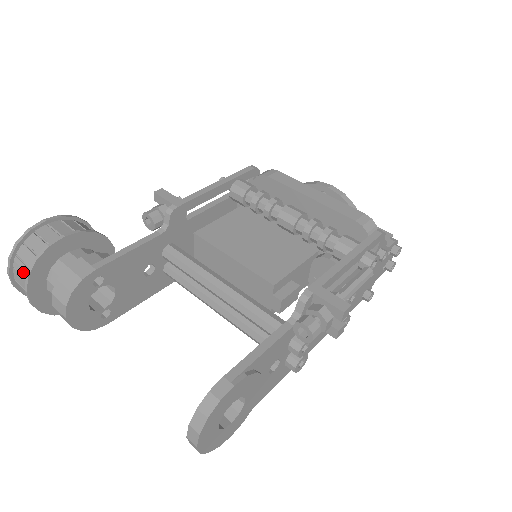
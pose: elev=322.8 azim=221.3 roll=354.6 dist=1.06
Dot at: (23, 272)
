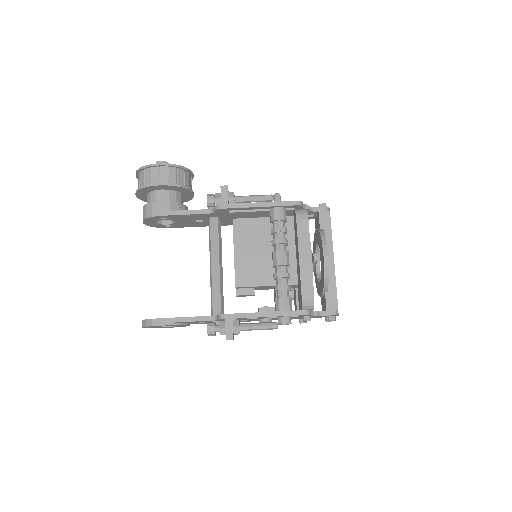
Dot at: (138, 184)
